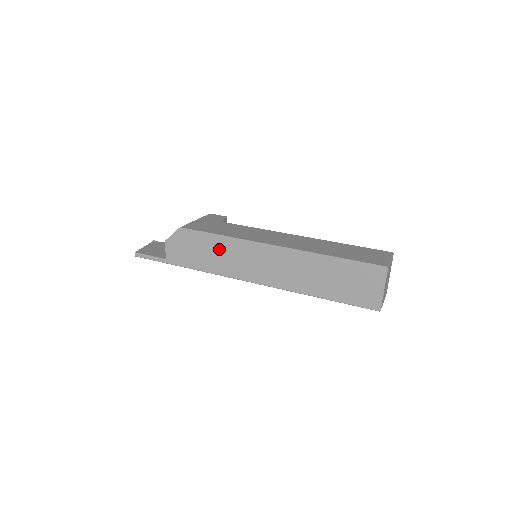
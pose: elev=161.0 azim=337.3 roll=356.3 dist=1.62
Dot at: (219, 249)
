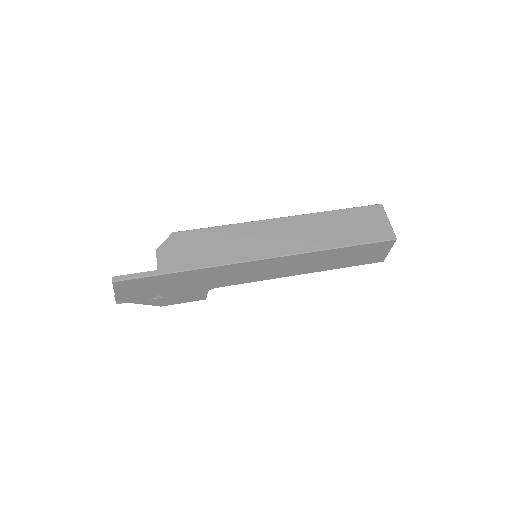
Dot at: (224, 238)
